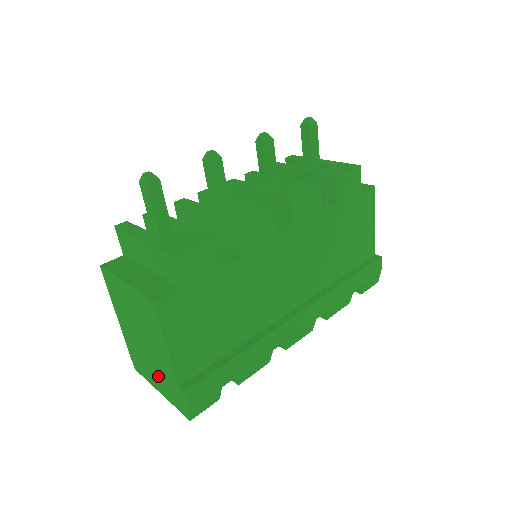
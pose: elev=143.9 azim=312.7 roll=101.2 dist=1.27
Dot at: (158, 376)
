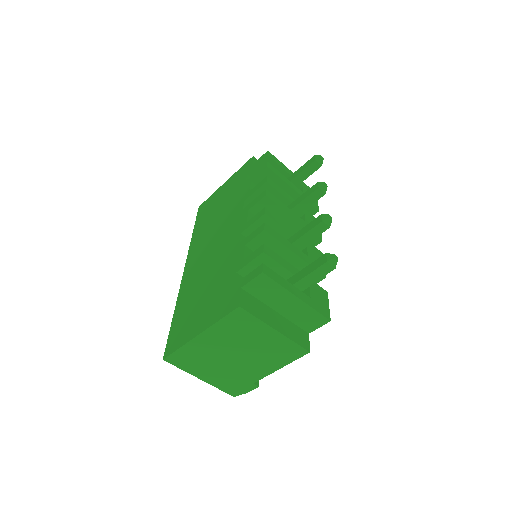
Dot at: (221, 373)
